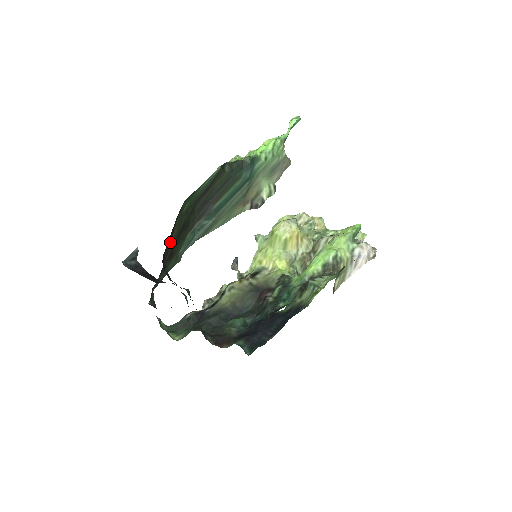
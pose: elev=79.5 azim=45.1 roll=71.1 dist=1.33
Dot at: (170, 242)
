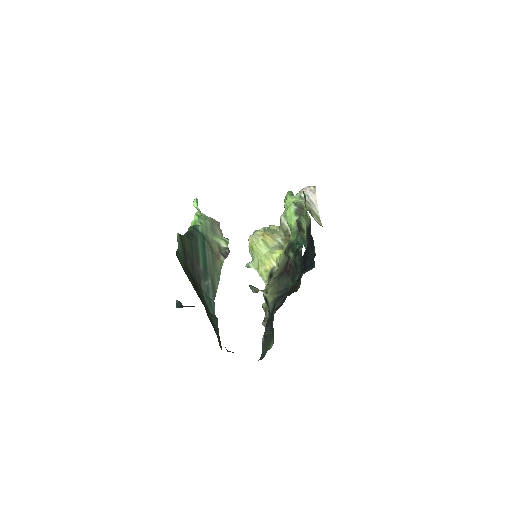
Dot at: occluded
